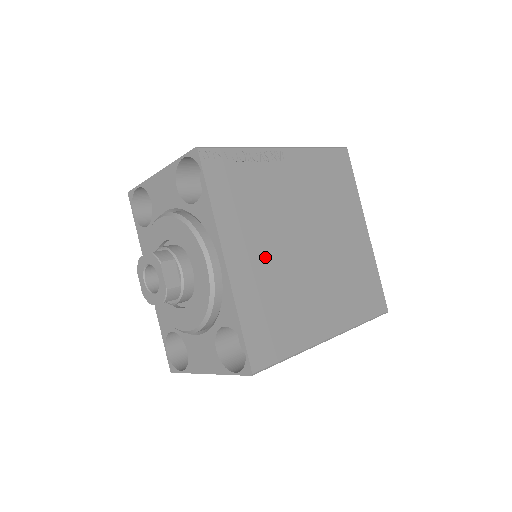
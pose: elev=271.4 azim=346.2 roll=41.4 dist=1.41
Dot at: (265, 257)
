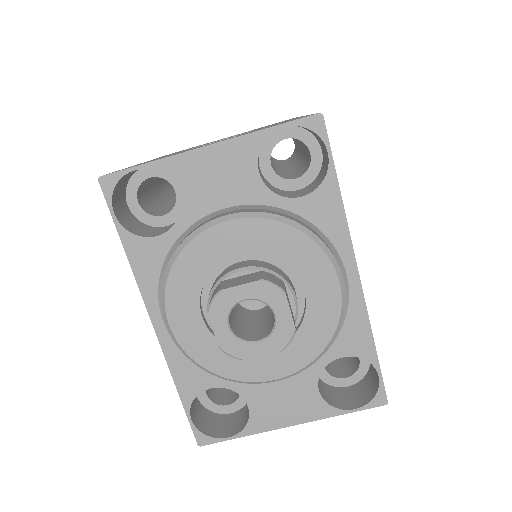
Dot at: occluded
